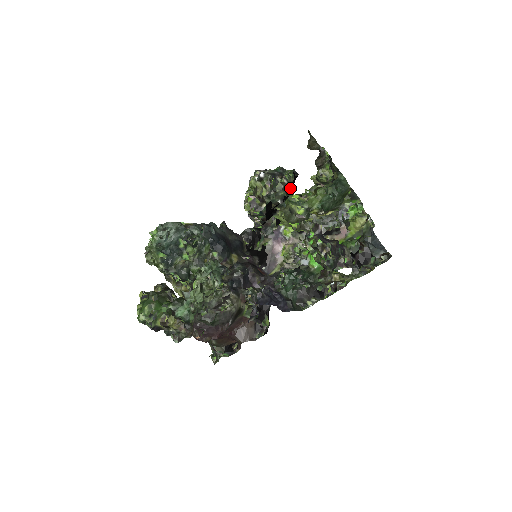
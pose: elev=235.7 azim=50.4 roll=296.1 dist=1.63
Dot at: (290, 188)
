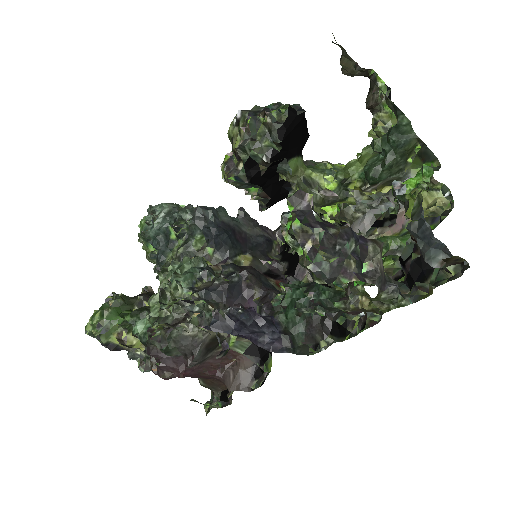
Dot at: (278, 132)
